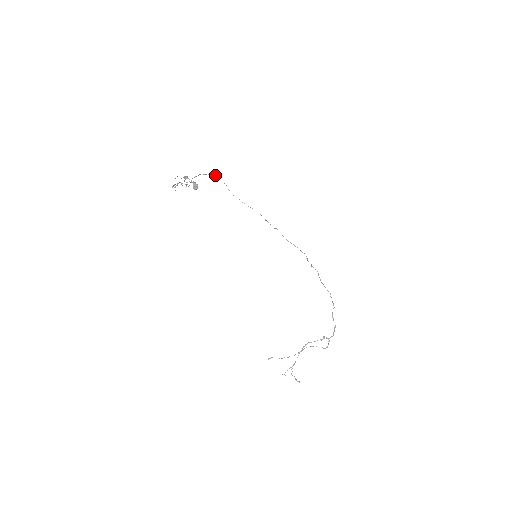
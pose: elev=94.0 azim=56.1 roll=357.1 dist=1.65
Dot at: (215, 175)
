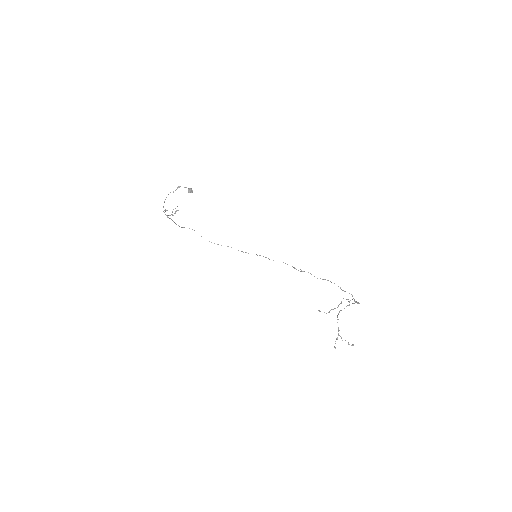
Dot at: occluded
